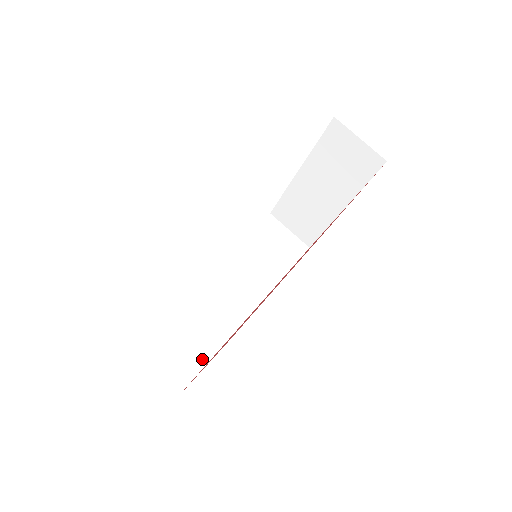
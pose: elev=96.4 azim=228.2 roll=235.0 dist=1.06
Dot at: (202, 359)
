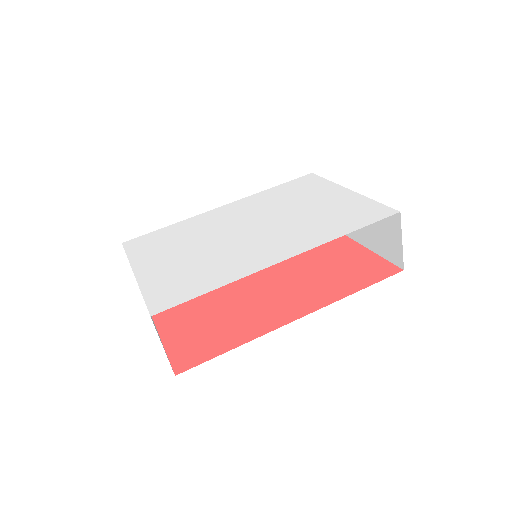
Dot at: occluded
